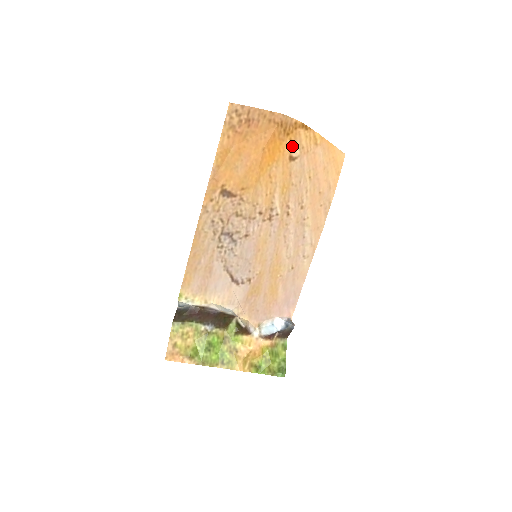
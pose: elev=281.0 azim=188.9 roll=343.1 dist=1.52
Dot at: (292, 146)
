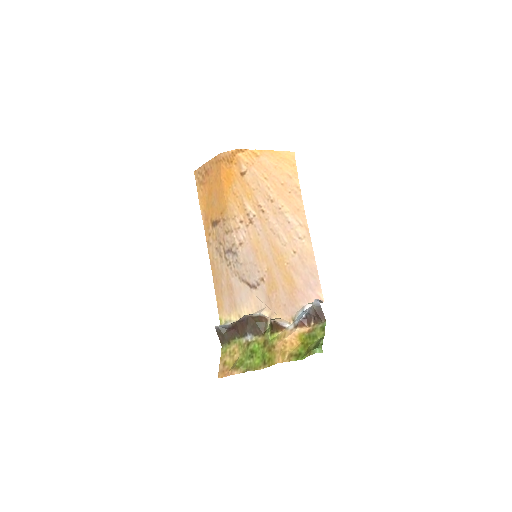
Dot at: (239, 167)
